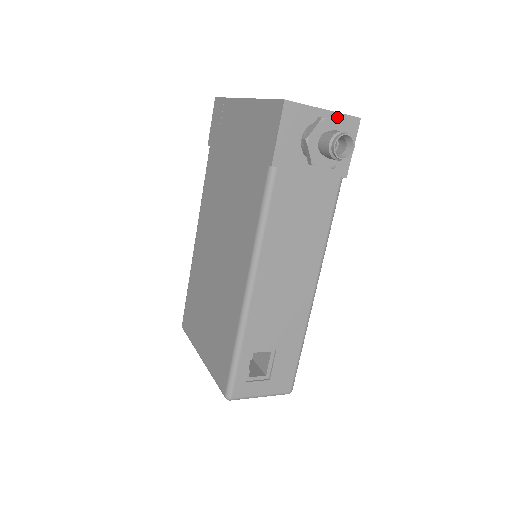
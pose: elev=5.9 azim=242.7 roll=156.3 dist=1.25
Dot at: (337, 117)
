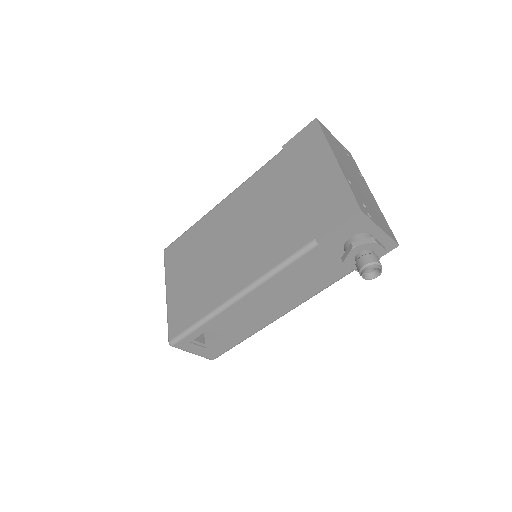
Dot at: (385, 237)
